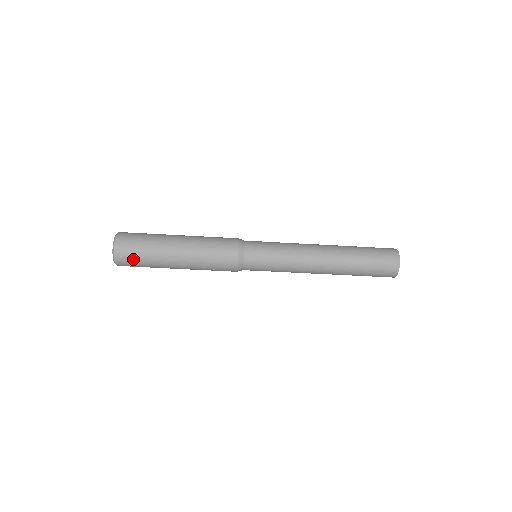
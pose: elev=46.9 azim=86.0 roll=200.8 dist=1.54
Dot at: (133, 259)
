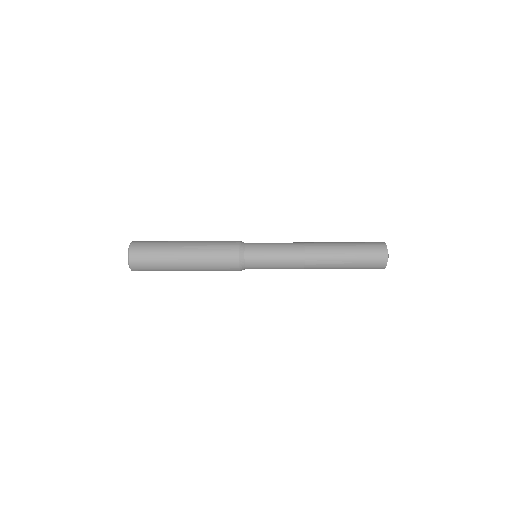
Dot at: (147, 269)
